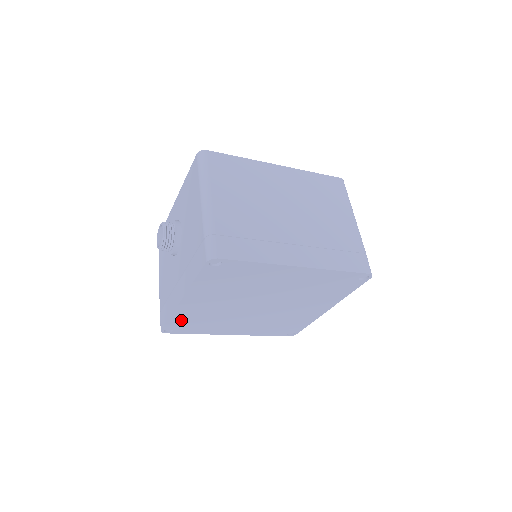
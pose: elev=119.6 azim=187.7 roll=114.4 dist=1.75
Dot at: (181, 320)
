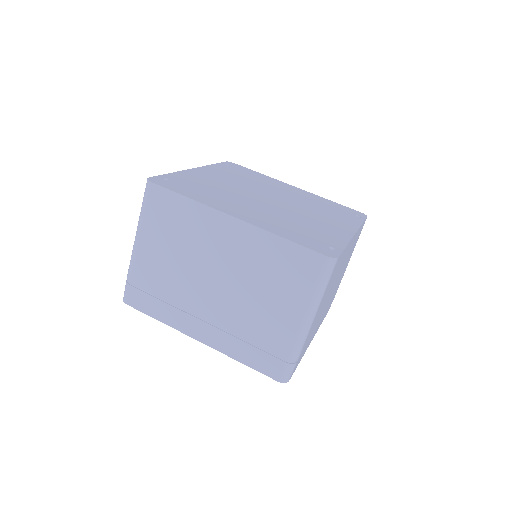
Dot at: occluded
